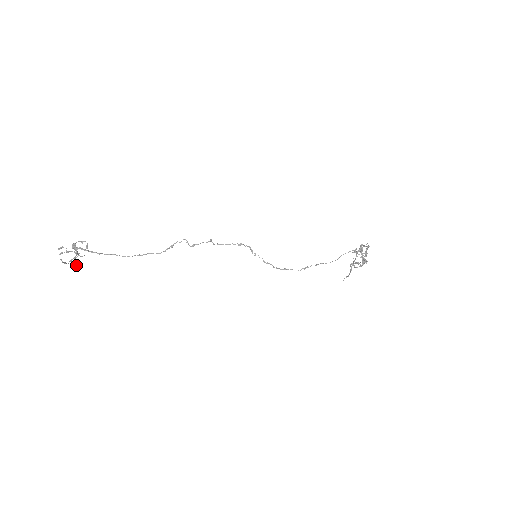
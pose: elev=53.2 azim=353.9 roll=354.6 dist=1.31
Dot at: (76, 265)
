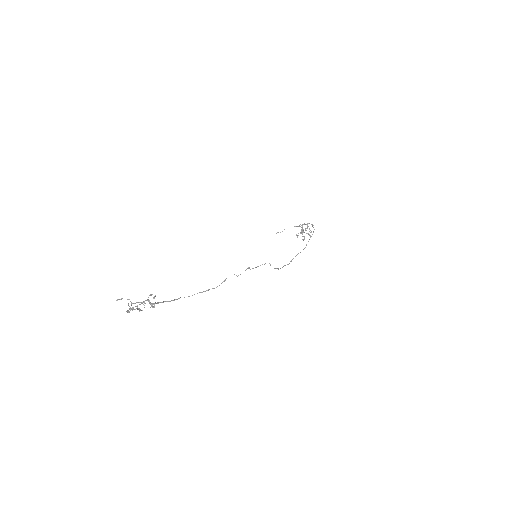
Dot at: (139, 310)
